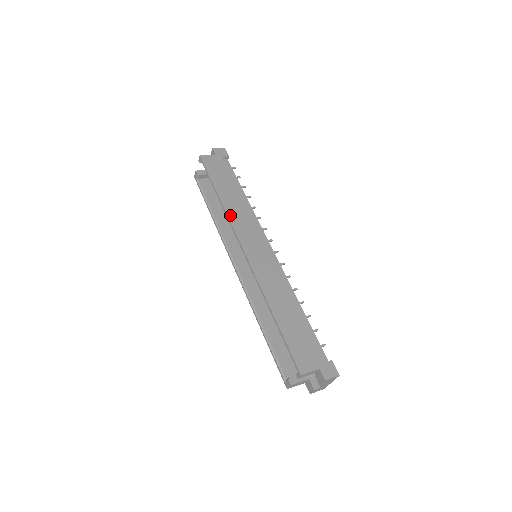
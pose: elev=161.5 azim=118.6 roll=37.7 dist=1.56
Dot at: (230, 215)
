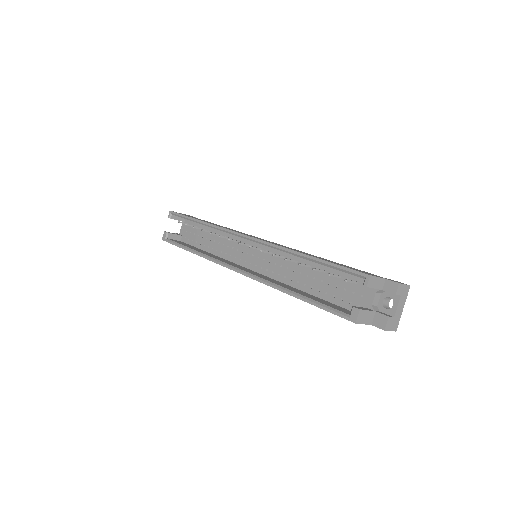
Dot at: (218, 226)
